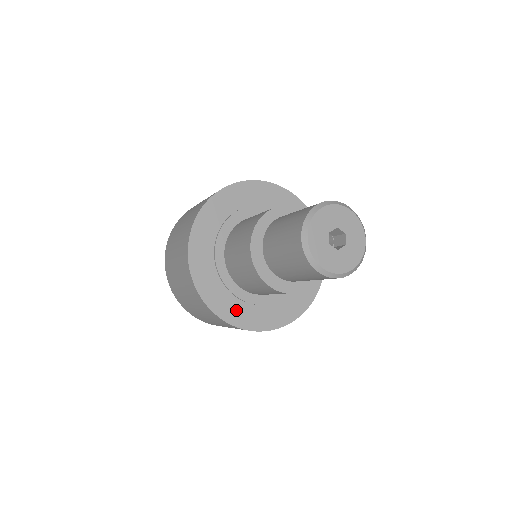
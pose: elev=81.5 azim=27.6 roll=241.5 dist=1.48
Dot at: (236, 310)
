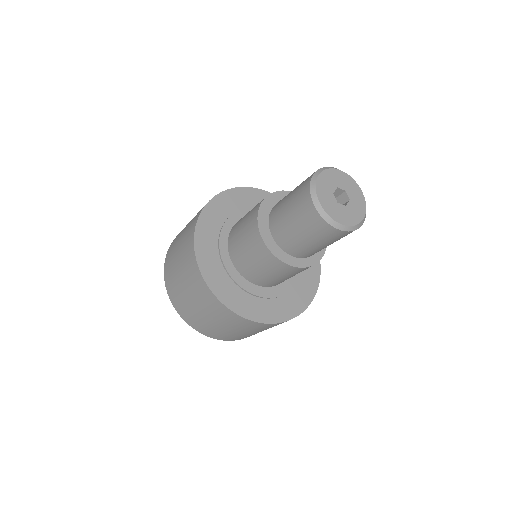
Dot at: (214, 268)
